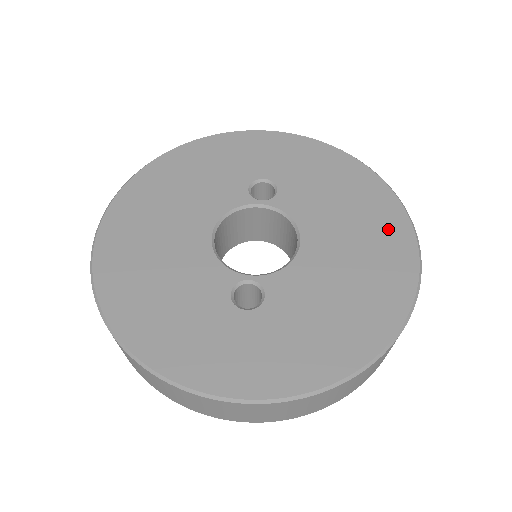
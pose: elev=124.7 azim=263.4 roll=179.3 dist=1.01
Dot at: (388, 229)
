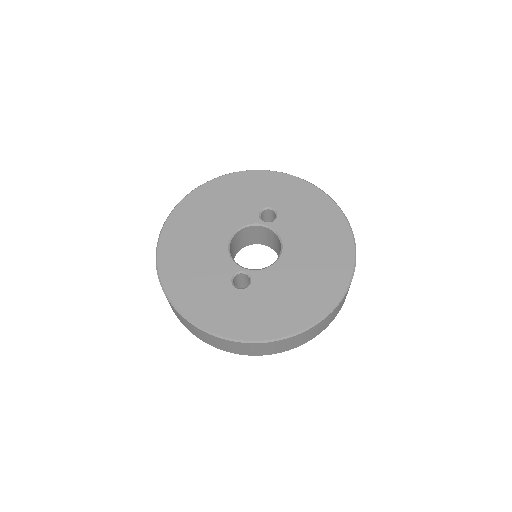
Dot at: (338, 255)
